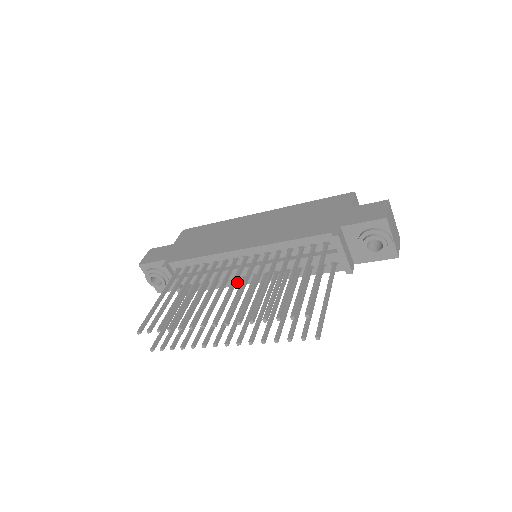
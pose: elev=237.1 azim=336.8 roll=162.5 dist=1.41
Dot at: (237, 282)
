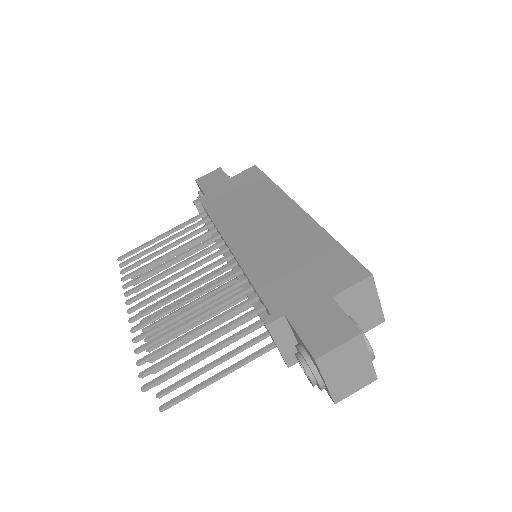
Dot at: occluded
